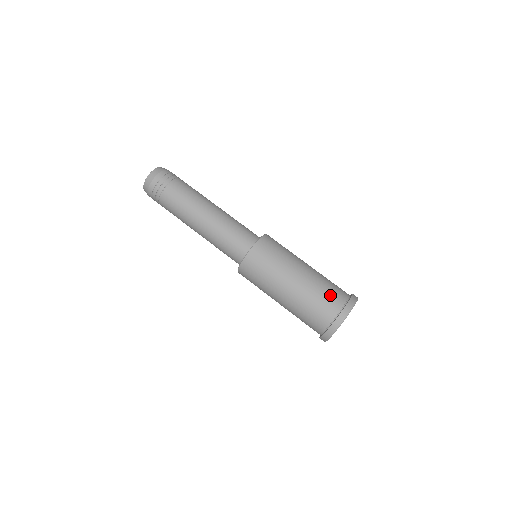
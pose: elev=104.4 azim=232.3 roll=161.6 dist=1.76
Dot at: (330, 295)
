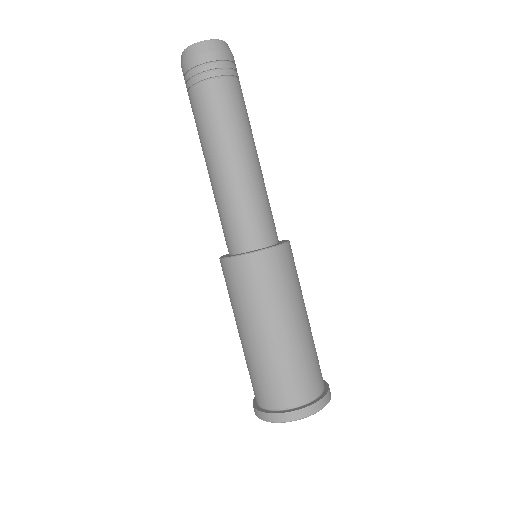
Dot at: (311, 374)
